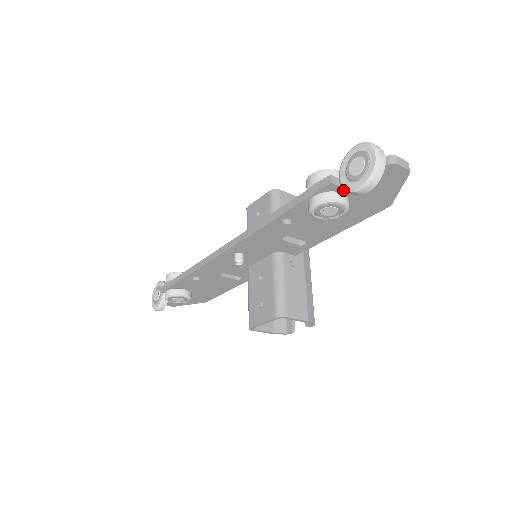
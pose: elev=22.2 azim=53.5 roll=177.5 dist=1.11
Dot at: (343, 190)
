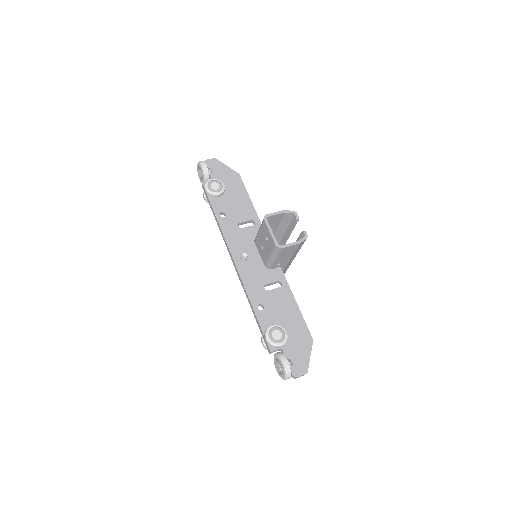
Dot at: (279, 349)
